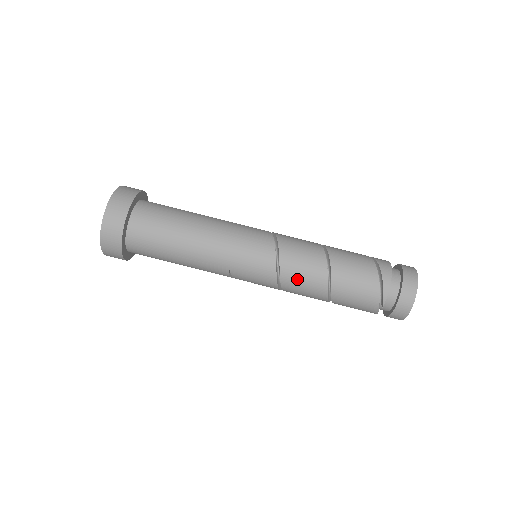
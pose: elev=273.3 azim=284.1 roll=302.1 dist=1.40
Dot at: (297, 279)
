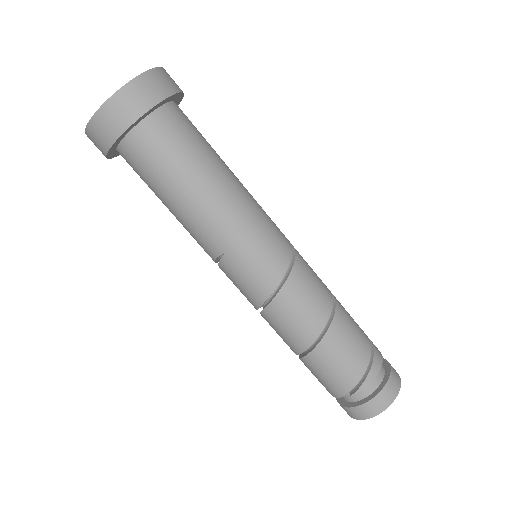
Dot at: (290, 312)
